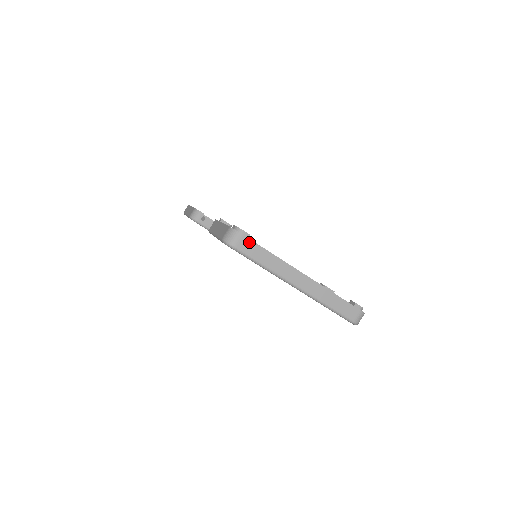
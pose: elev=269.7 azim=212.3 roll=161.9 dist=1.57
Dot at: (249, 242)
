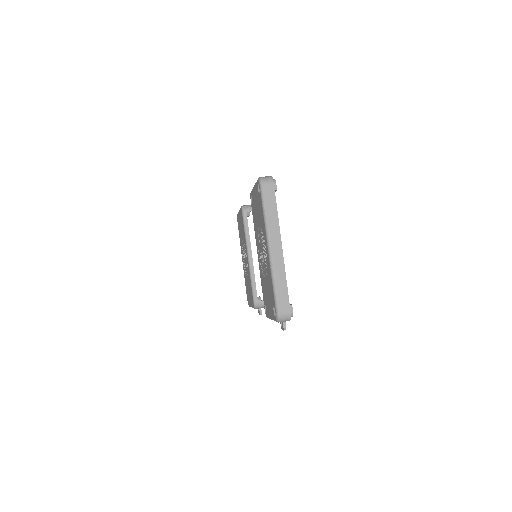
Dot at: (273, 191)
